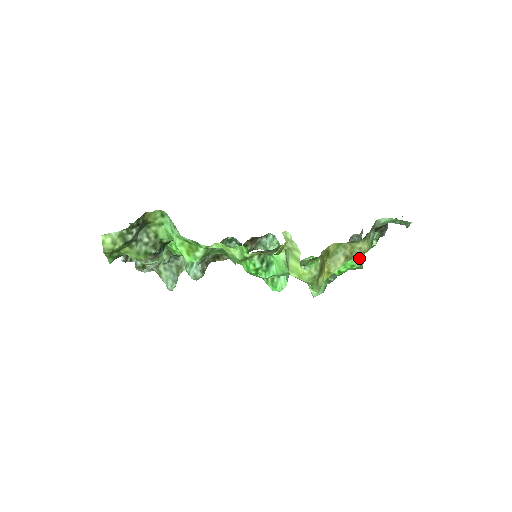
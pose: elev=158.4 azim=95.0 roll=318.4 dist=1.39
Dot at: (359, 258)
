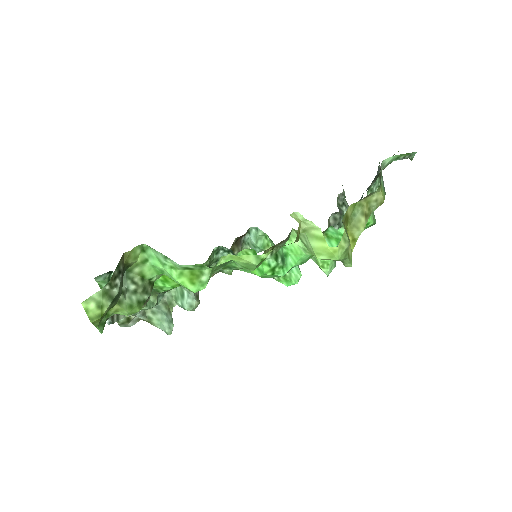
Dot at: occluded
